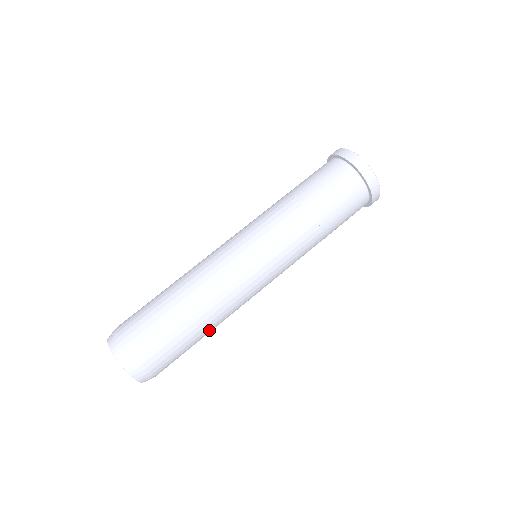
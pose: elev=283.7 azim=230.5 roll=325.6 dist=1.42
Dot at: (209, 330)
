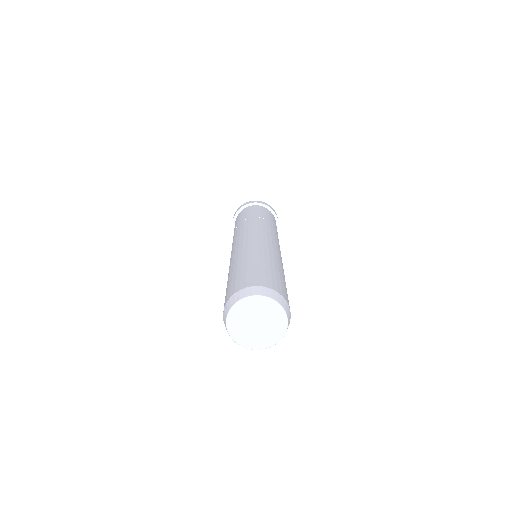
Dot at: occluded
